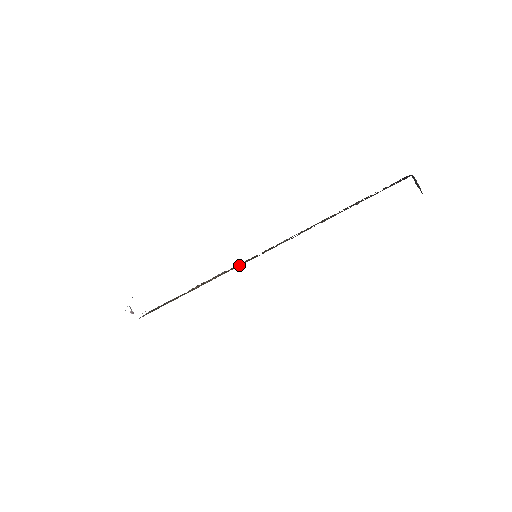
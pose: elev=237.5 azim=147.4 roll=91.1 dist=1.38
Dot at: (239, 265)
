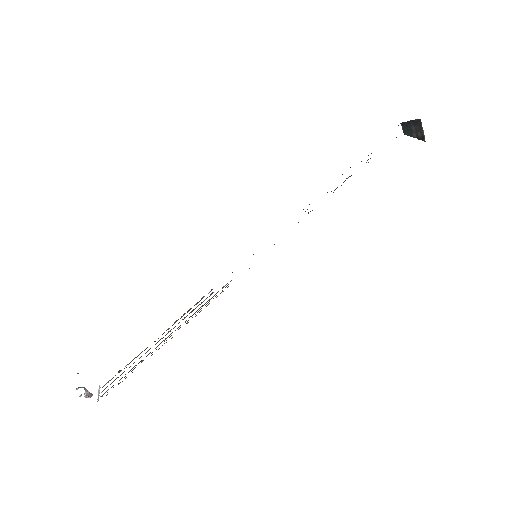
Dot at: occluded
